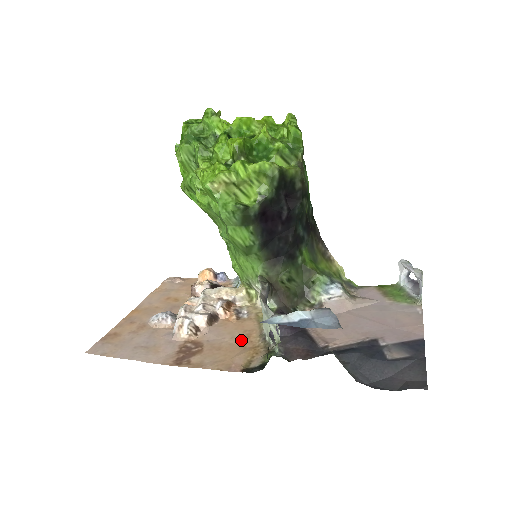
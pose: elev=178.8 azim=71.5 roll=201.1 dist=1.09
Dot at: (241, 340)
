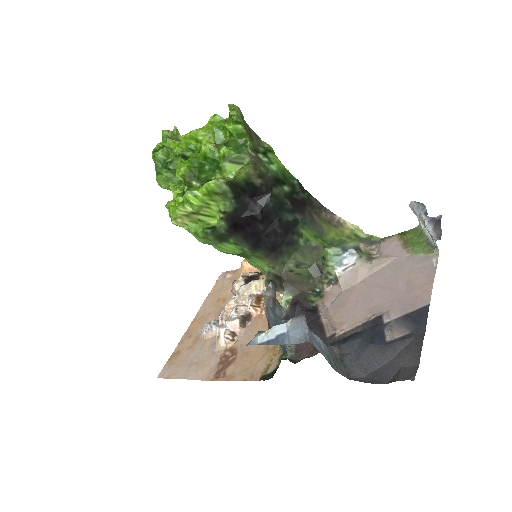
Dot at: occluded
